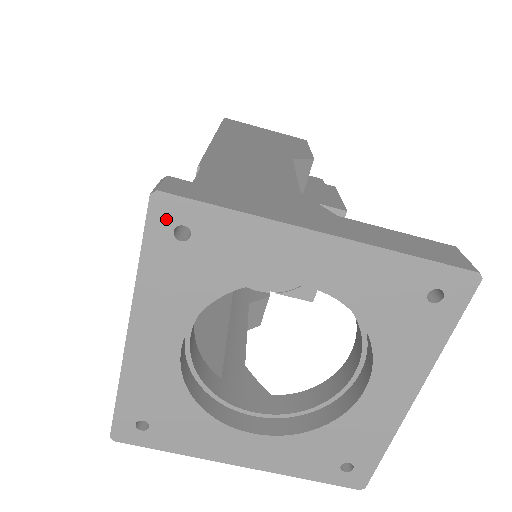
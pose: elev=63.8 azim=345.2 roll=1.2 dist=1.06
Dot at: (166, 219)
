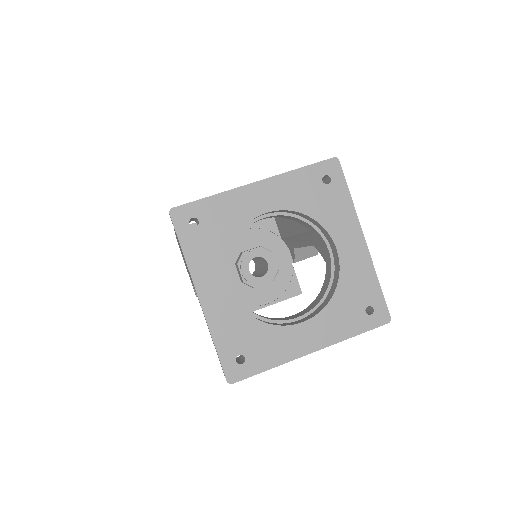
Dot at: (329, 169)
